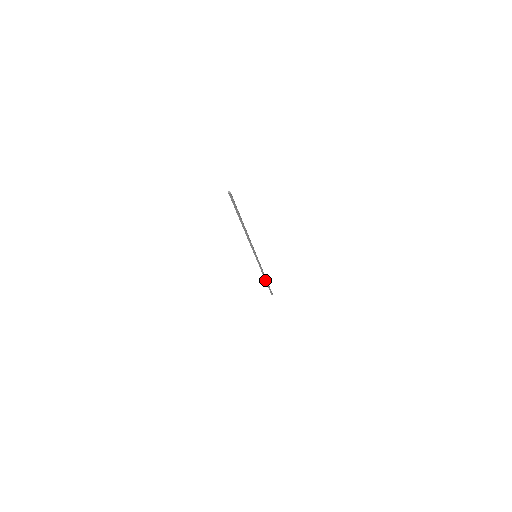
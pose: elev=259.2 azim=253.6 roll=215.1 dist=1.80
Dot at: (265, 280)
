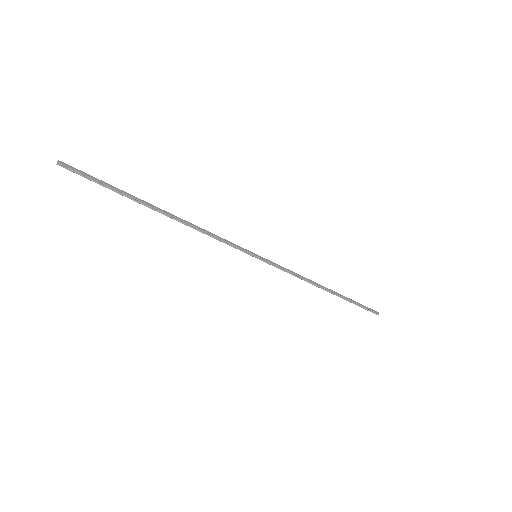
Dot at: occluded
